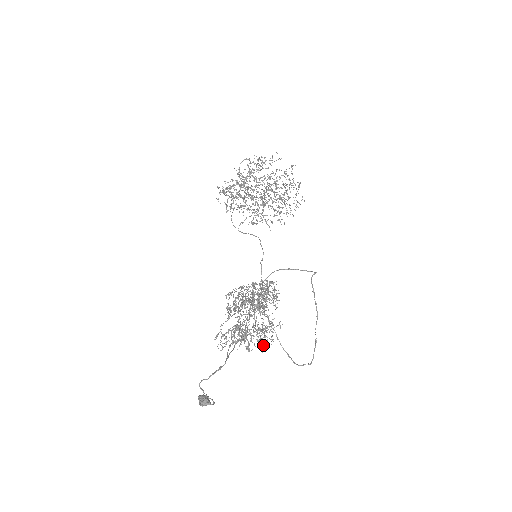
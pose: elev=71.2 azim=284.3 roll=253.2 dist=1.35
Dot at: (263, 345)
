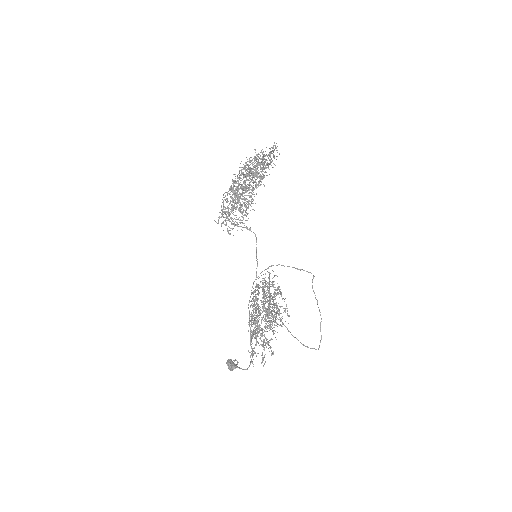
Dot at: occluded
